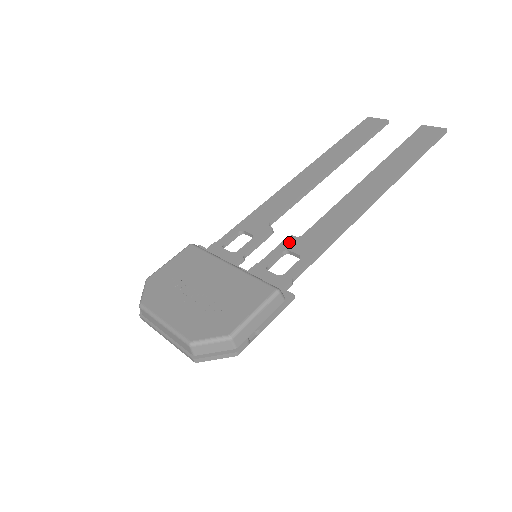
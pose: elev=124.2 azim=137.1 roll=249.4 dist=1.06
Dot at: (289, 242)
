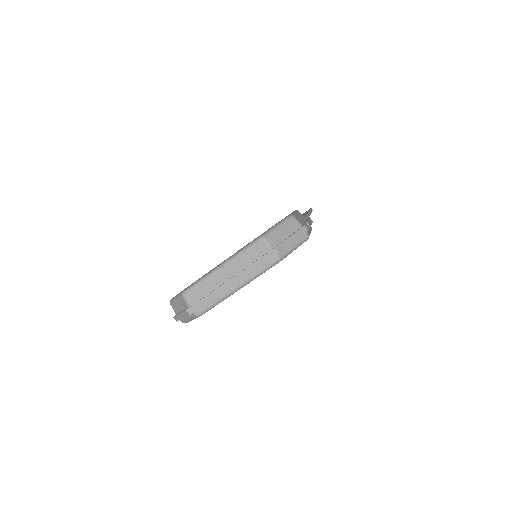
Dot at: occluded
